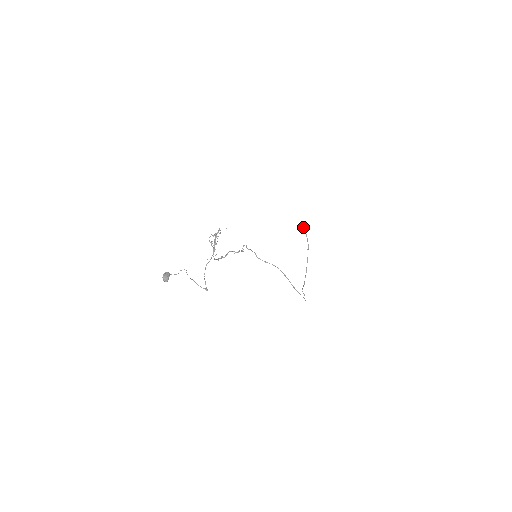
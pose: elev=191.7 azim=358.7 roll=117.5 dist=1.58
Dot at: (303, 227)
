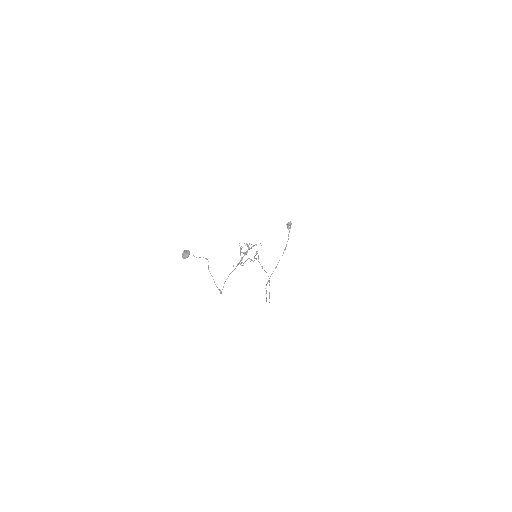
Dot at: (290, 225)
